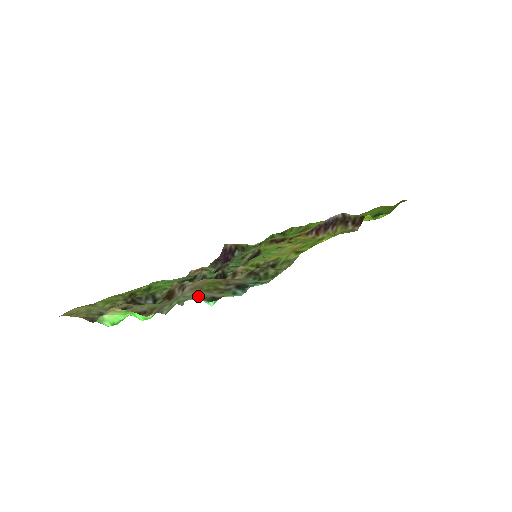
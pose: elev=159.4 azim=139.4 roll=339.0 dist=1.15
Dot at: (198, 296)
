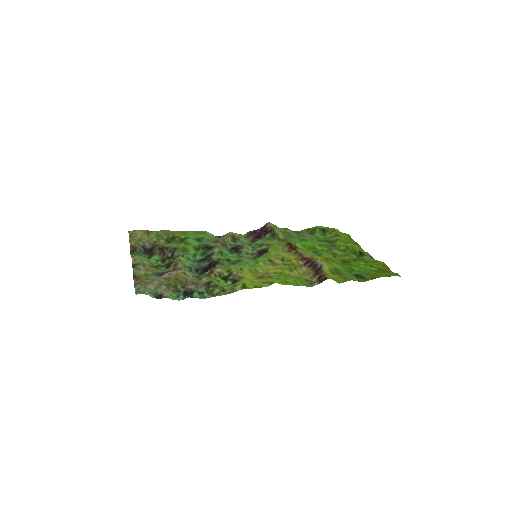
Dot at: (153, 290)
